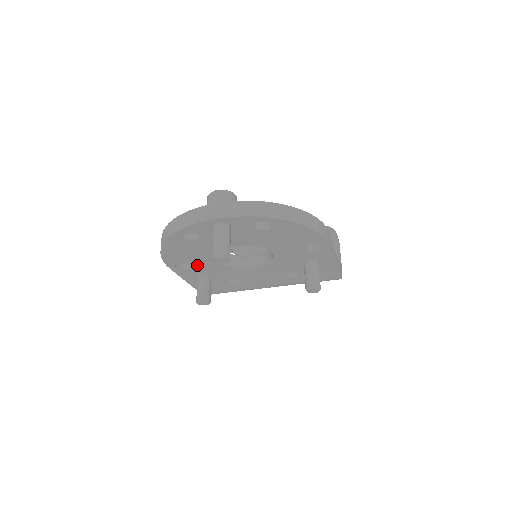
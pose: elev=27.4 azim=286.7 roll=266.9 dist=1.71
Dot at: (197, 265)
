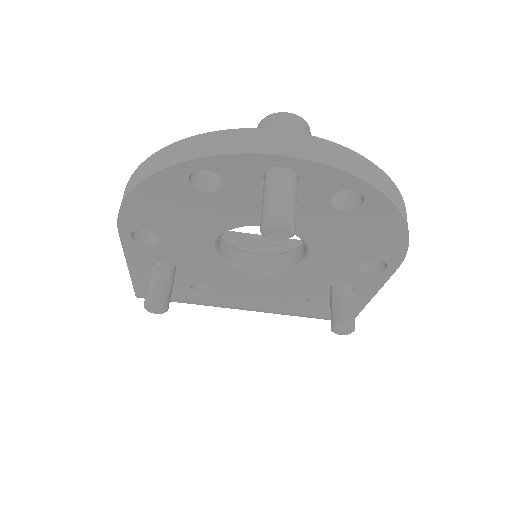
Dot at: (171, 242)
